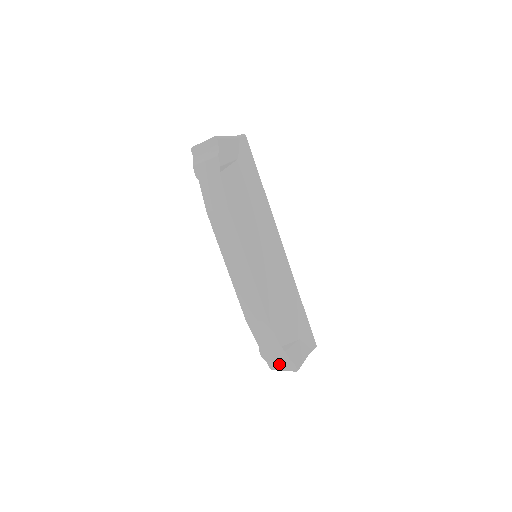
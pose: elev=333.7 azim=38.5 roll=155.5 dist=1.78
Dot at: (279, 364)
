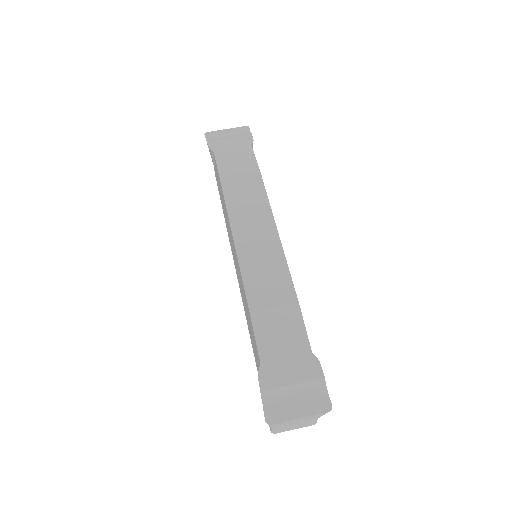
Dot at: (292, 403)
